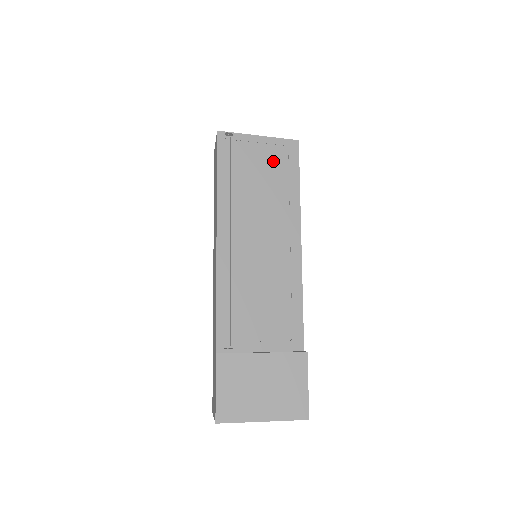
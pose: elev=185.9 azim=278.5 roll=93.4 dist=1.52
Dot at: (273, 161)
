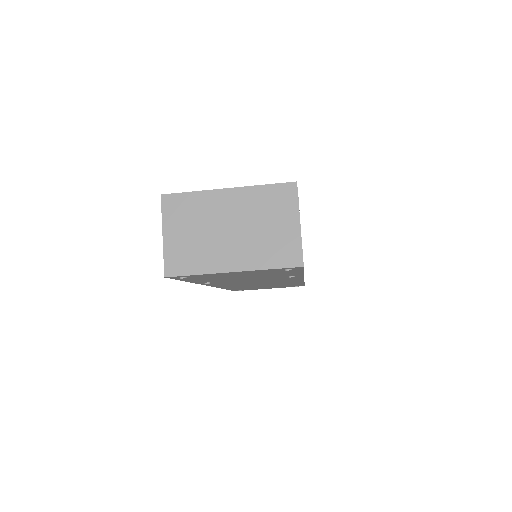
Dot at: occluded
